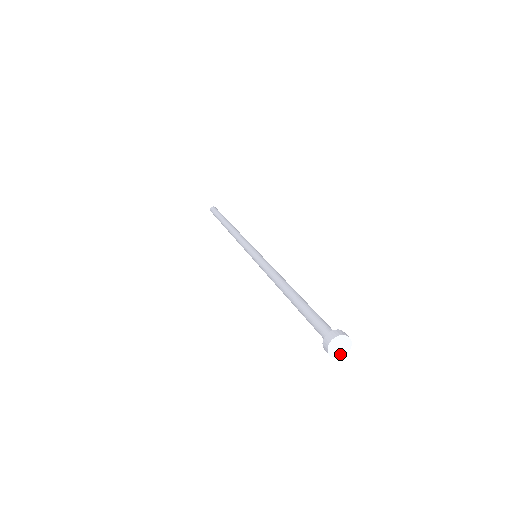
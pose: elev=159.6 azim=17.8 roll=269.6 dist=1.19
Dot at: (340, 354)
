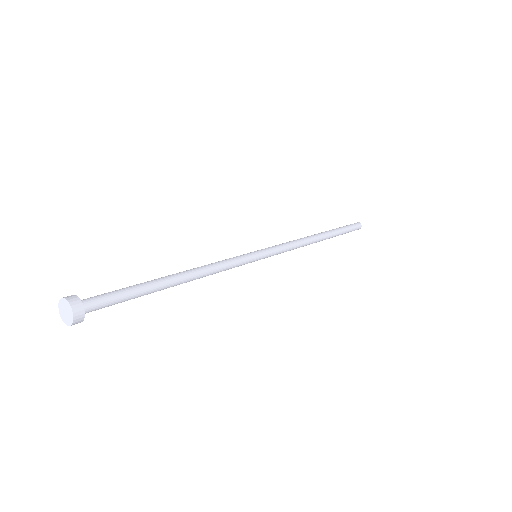
Dot at: (71, 318)
